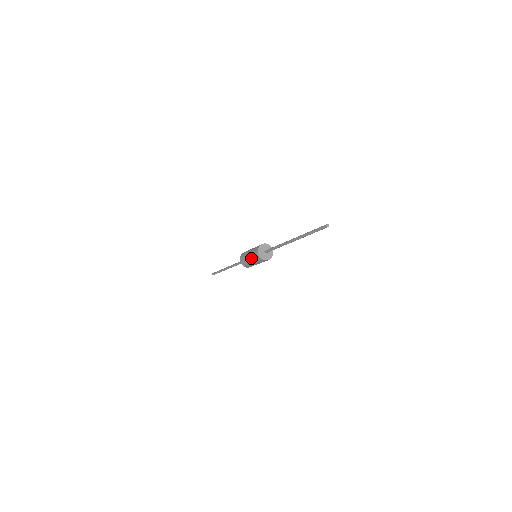
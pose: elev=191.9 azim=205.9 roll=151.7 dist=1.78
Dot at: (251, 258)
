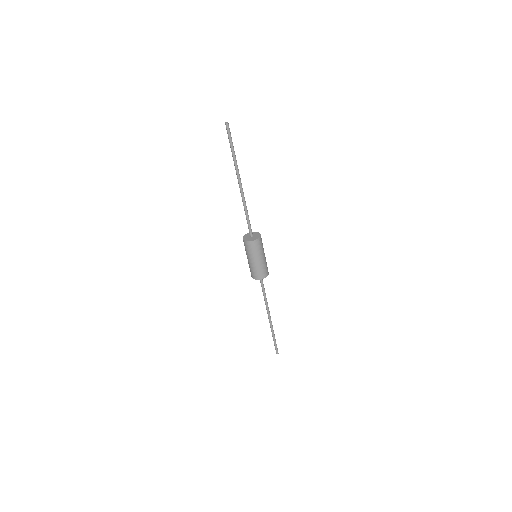
Dot at: (252, 257)
